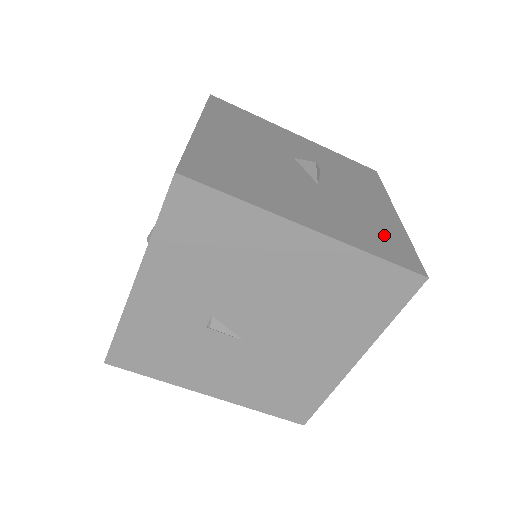
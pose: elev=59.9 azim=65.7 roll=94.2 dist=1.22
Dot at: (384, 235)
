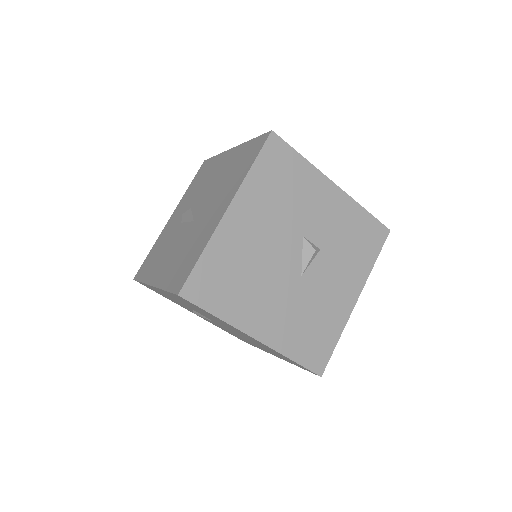
Dot at: (319, 334)
